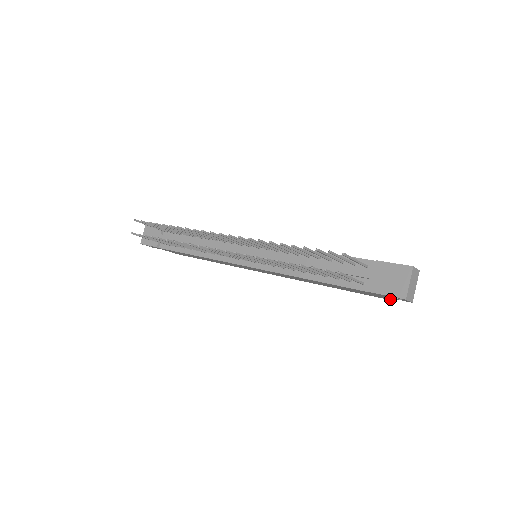
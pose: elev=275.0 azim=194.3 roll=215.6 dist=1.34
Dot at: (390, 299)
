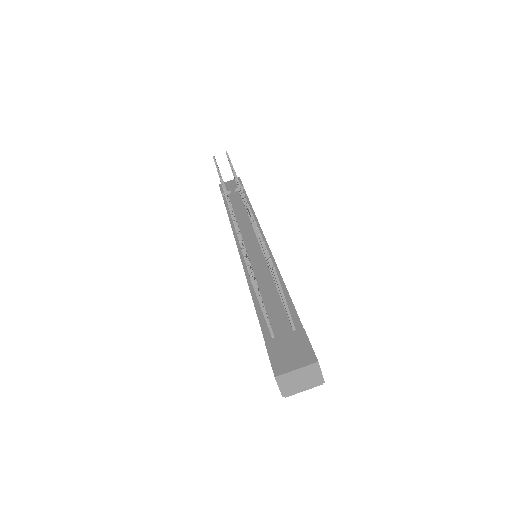
Dot at: occluded
